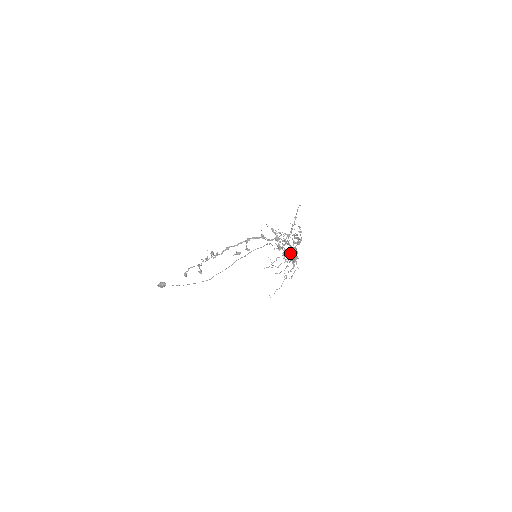
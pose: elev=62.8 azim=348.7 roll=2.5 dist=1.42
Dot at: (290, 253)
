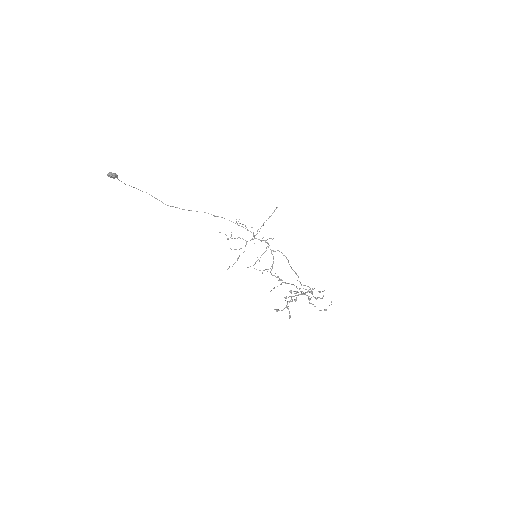
Dot at: (262, 254)
